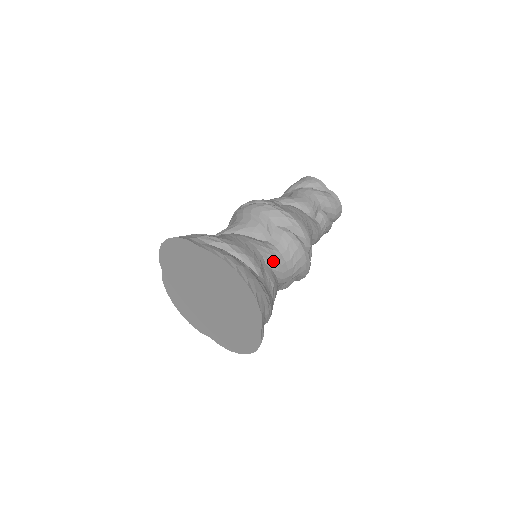
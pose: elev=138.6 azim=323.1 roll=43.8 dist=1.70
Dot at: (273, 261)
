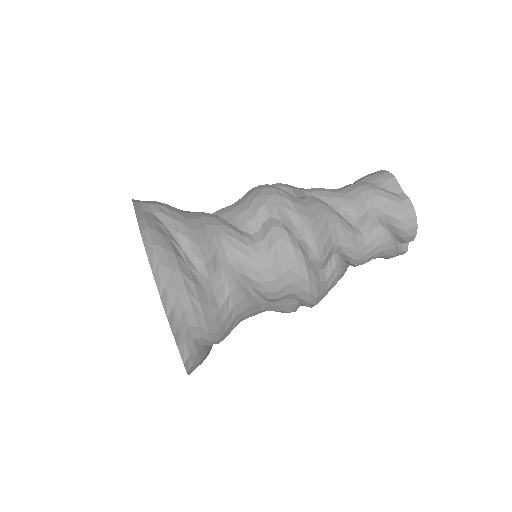
Dot at: (242, 261)
